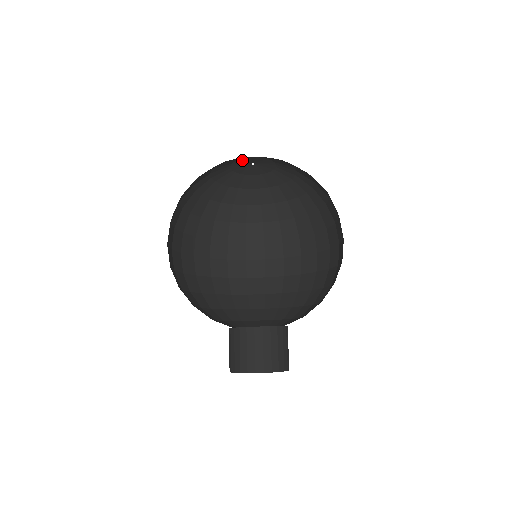
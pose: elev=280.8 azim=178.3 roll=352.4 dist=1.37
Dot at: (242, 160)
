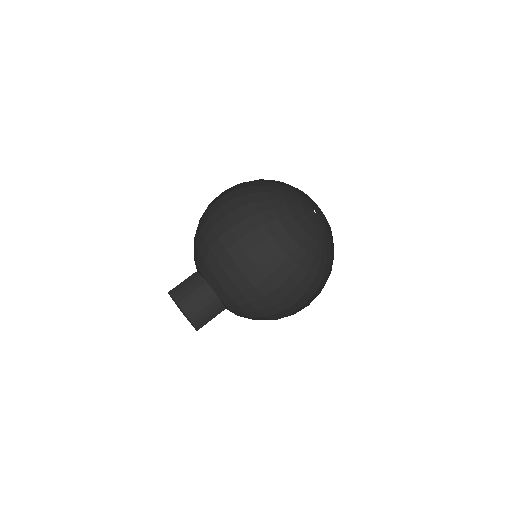
Dot at: (307, 200)
